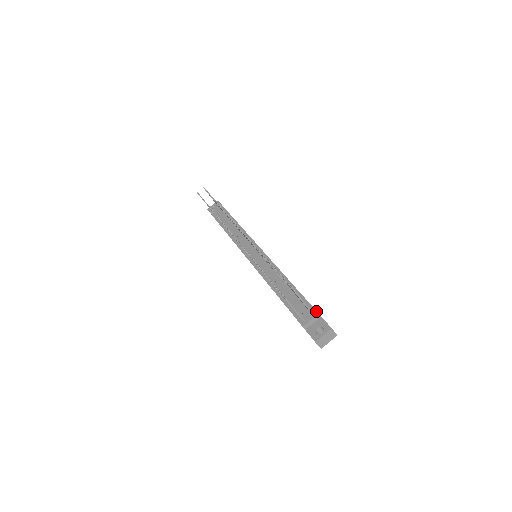
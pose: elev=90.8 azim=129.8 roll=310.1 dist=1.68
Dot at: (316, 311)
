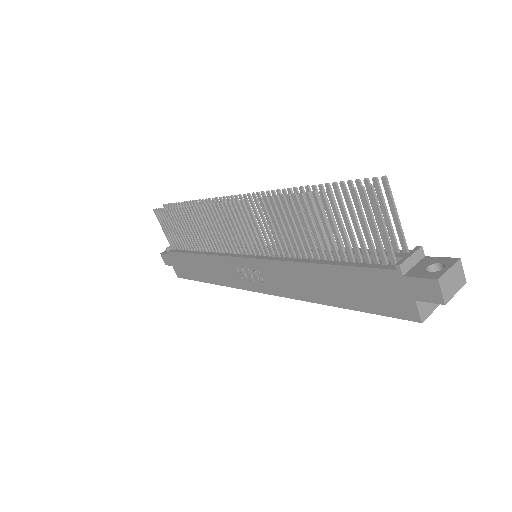
Dot at: occluded
